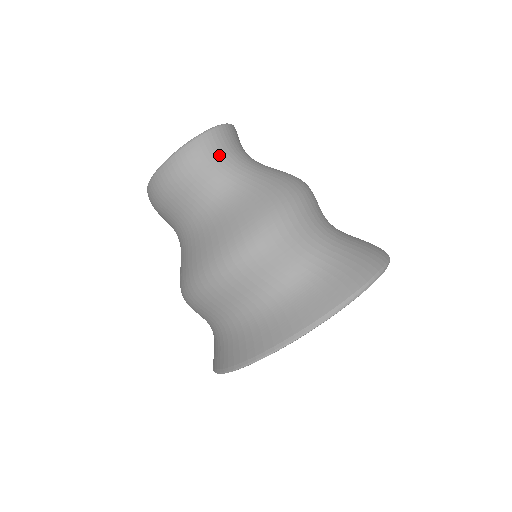
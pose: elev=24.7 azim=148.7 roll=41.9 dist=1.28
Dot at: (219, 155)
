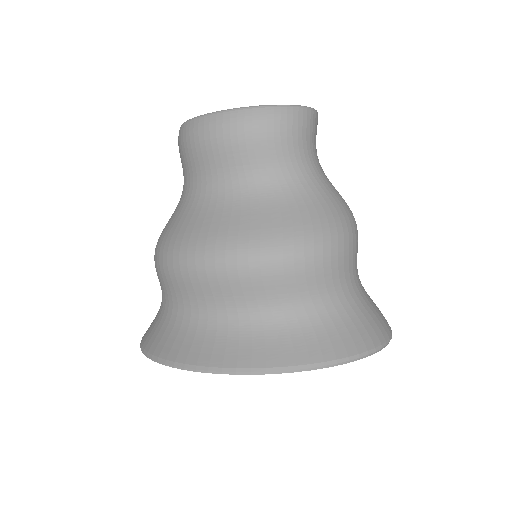
Dot at: (307, 139)
